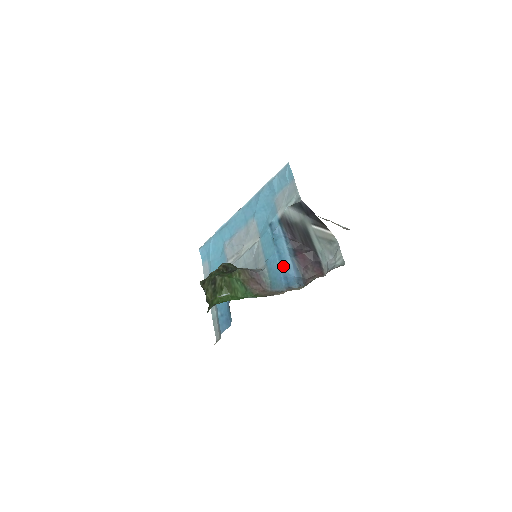
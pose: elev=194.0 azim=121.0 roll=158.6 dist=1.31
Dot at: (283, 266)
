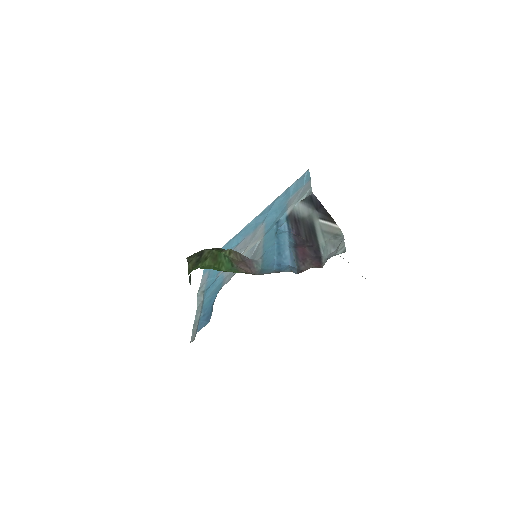
Dot at: (279, 255)
